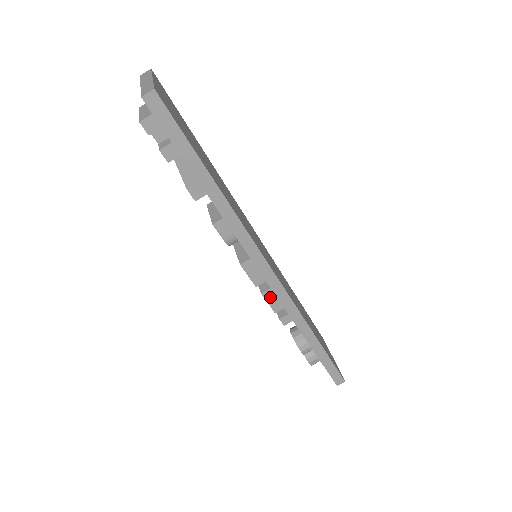
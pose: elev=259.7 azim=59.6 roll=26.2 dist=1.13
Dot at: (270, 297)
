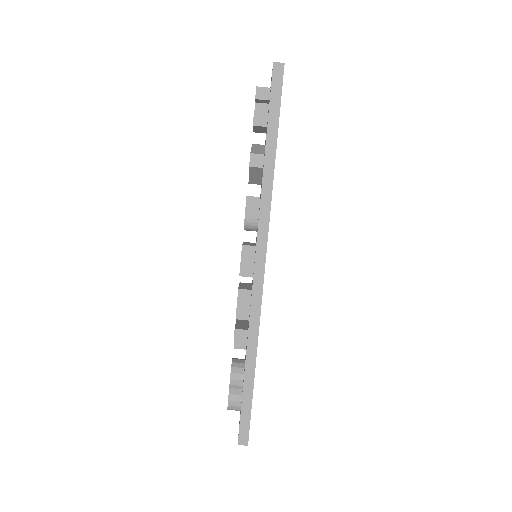
Dot at: (243, 298)
